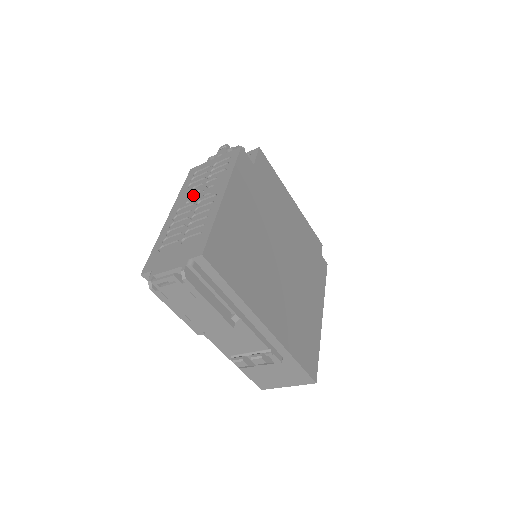
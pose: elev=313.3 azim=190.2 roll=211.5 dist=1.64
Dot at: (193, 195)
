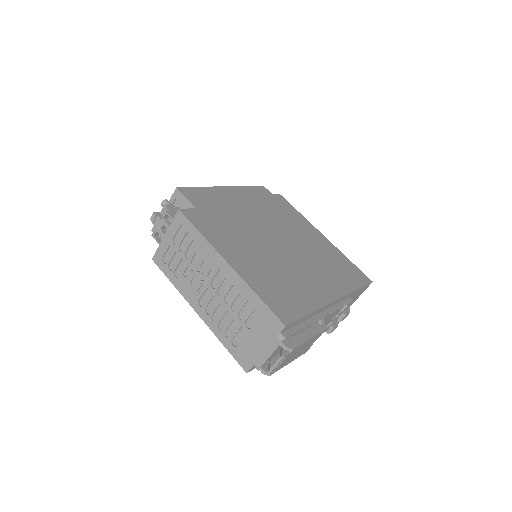
Dot at: (195, 282)
